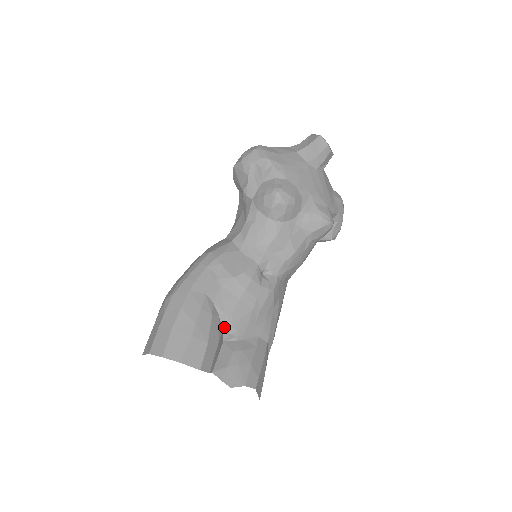
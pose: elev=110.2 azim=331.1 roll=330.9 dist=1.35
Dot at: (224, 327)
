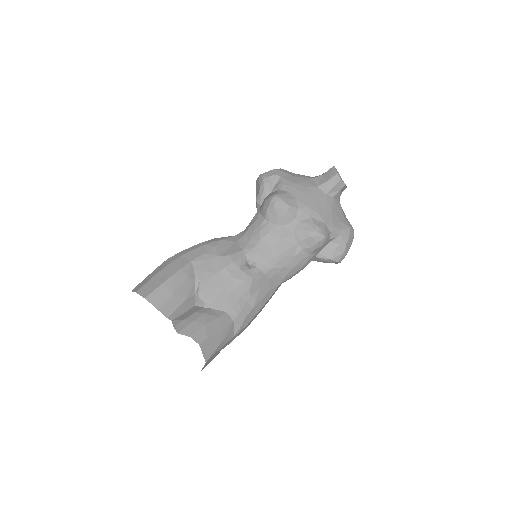
Dot at: (197, 292)
